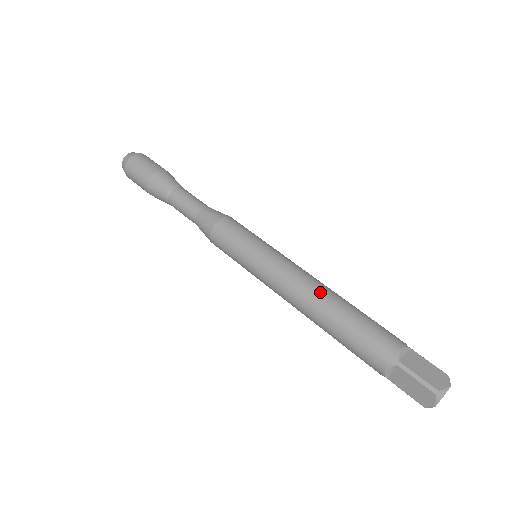
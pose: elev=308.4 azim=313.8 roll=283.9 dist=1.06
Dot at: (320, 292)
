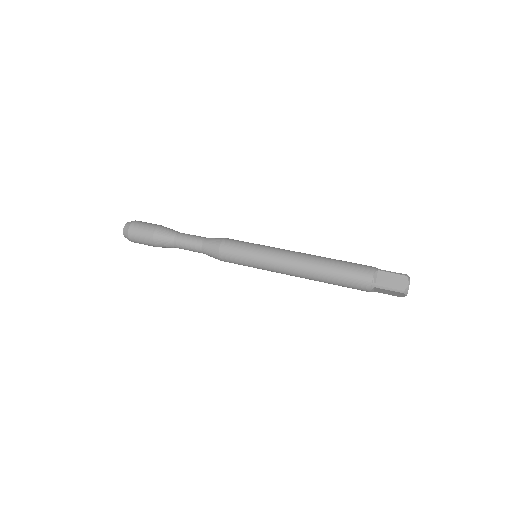
Dot at: (309, 266)
